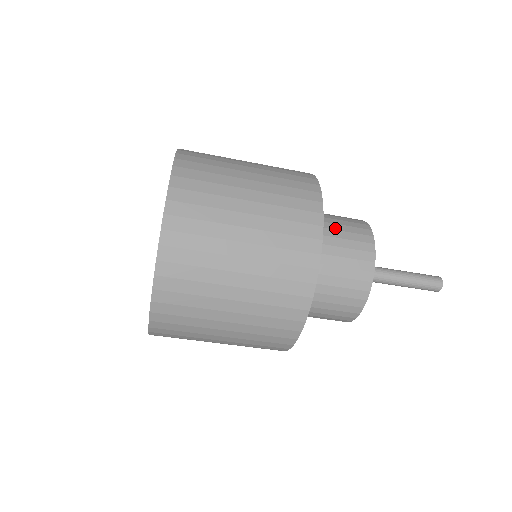
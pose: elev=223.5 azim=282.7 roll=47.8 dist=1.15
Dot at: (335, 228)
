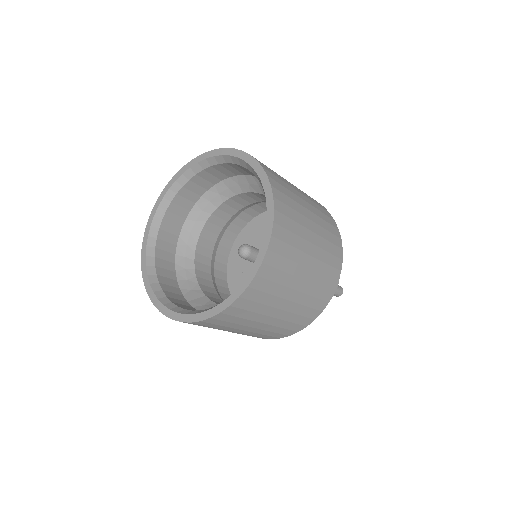
Dot at: occluded
